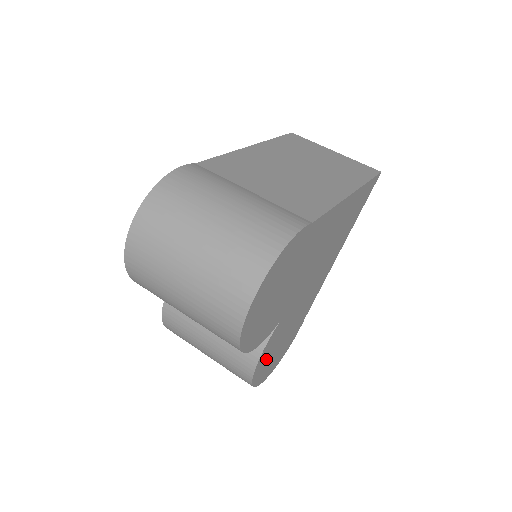
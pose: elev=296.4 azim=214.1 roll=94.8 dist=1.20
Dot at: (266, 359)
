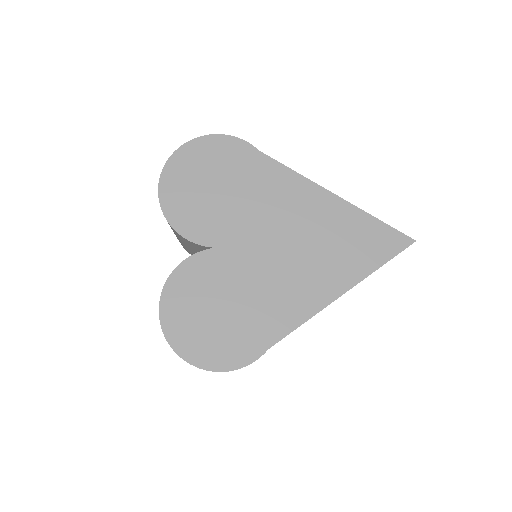
Dot at: (187, 296)
